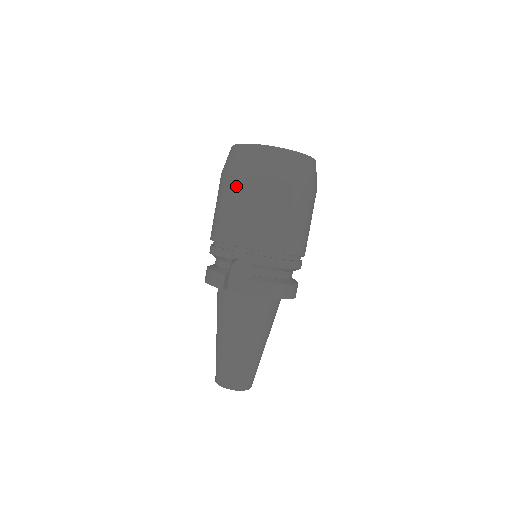
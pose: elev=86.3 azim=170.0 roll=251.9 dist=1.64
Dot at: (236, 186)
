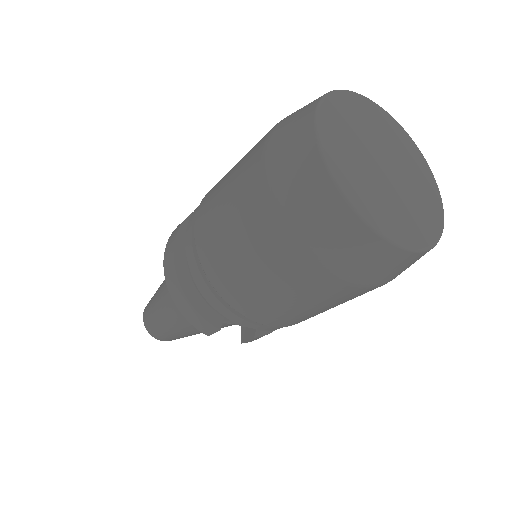
Dot at: (306, 280)
